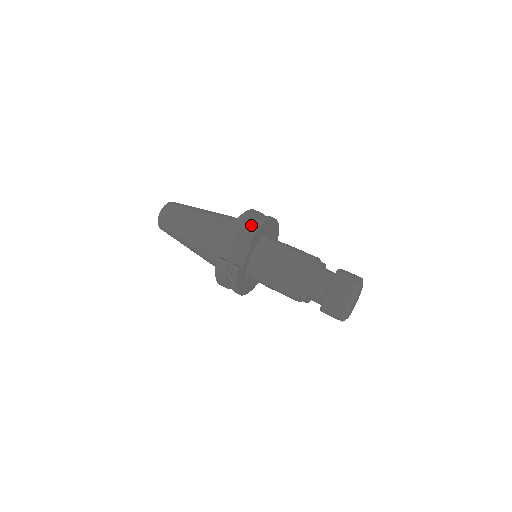
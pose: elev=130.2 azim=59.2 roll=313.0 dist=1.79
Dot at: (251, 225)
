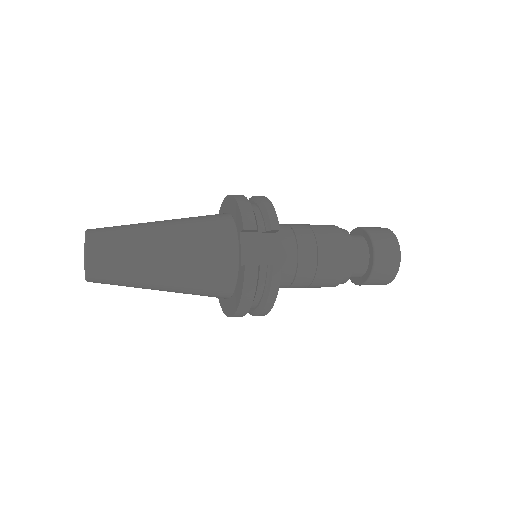
Dot at: (255, 209)
